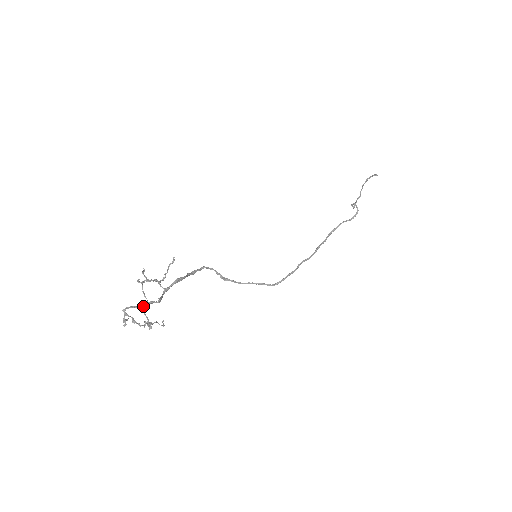
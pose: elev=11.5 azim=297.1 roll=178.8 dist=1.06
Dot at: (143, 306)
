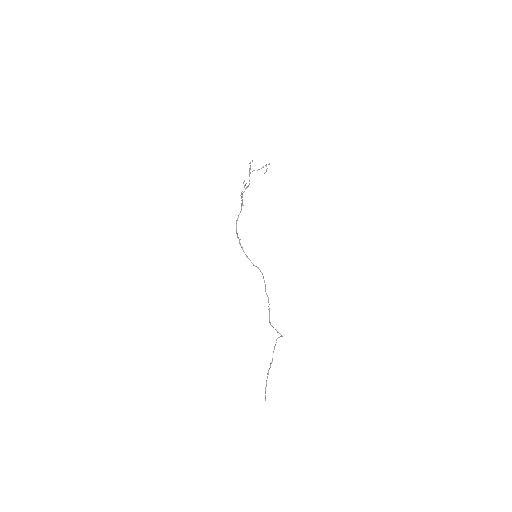
Dot at: occluded
